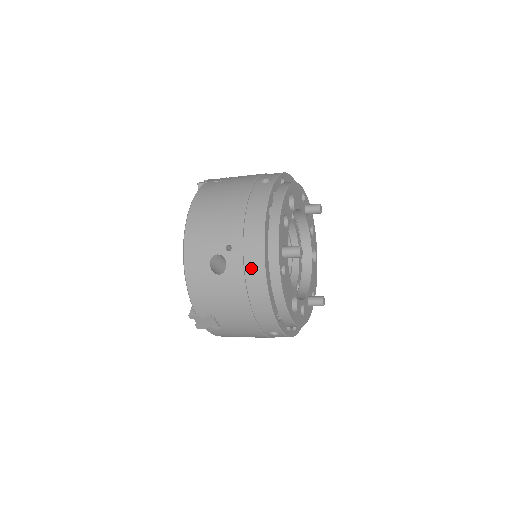
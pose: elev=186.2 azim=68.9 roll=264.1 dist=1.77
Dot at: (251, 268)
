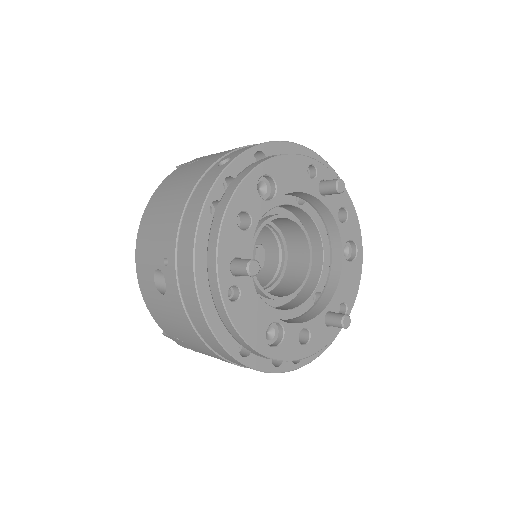
Dot at: (186, 291)
